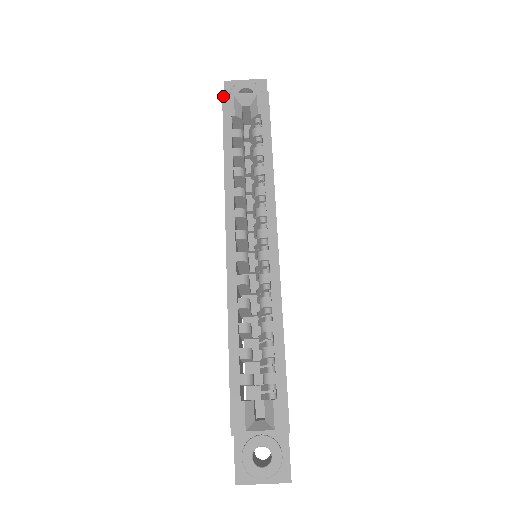
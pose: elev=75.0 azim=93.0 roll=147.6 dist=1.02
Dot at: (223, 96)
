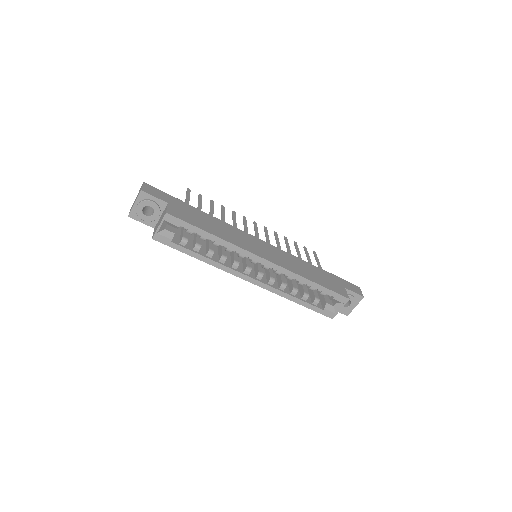
Dot at: (154, 239)
